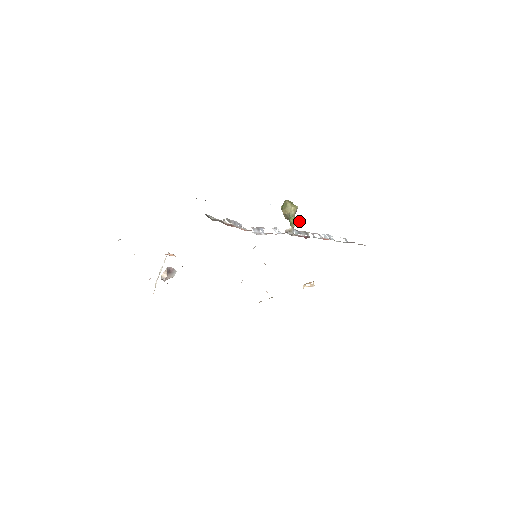
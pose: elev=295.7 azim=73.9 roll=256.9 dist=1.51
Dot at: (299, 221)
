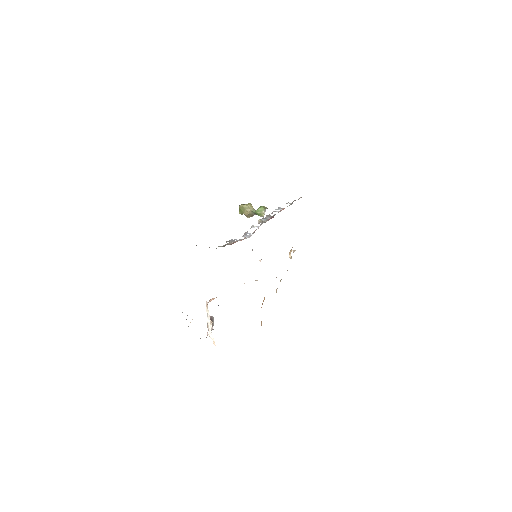
Dot at: (263, 208)
